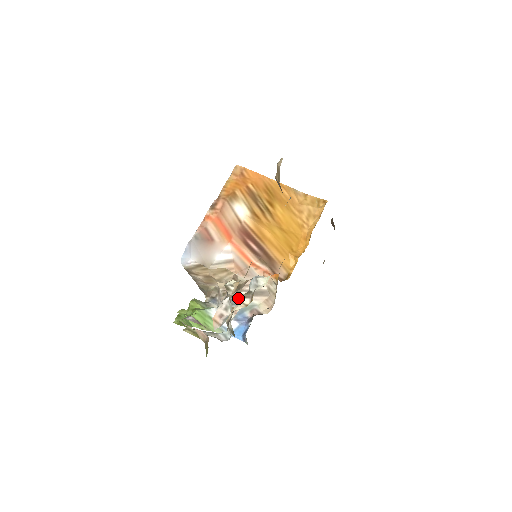
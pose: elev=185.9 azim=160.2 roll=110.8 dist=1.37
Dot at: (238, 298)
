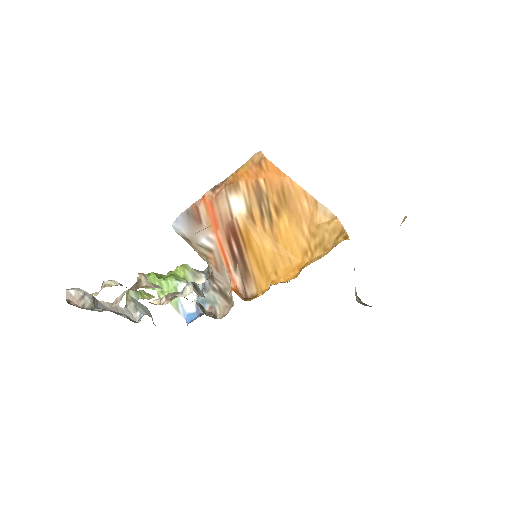
Dot at: (210, 287)
